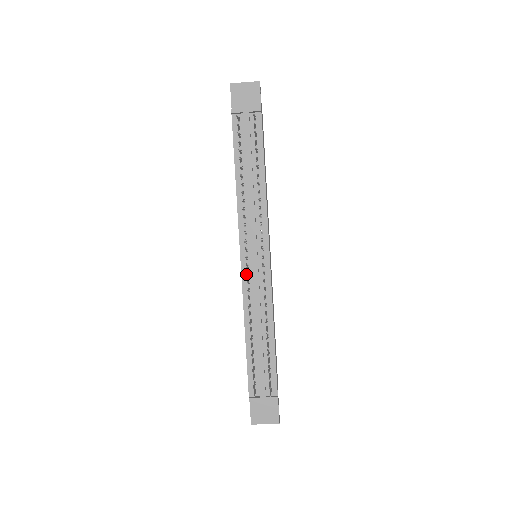
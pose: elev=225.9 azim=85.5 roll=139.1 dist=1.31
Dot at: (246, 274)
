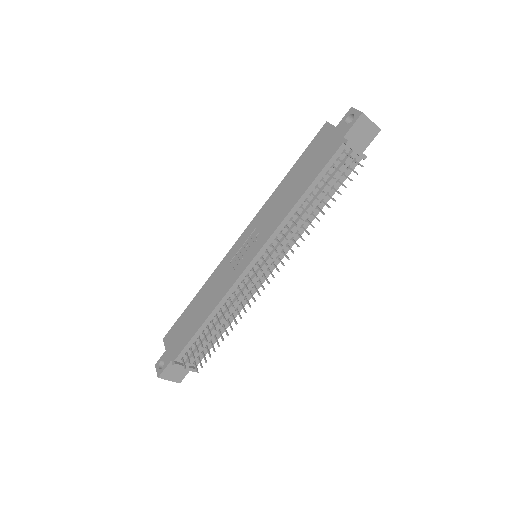
Dot at: (253, 283)
